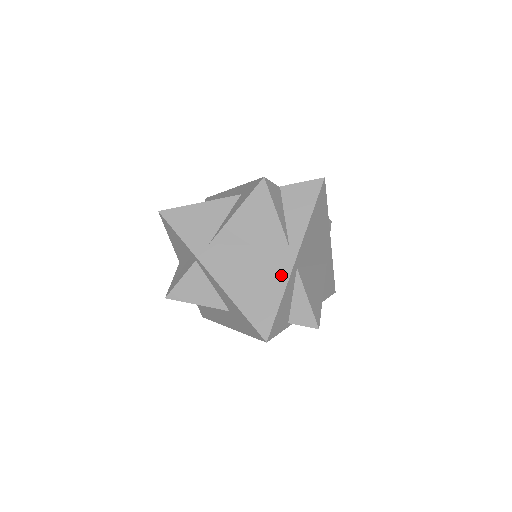
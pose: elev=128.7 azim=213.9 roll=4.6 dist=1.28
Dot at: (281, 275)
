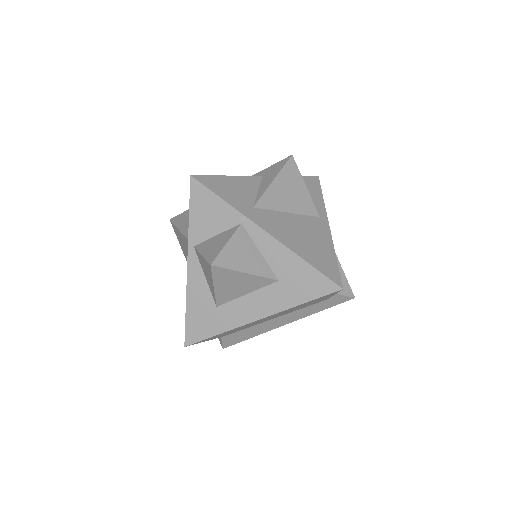
Dot at: (325, 237)
